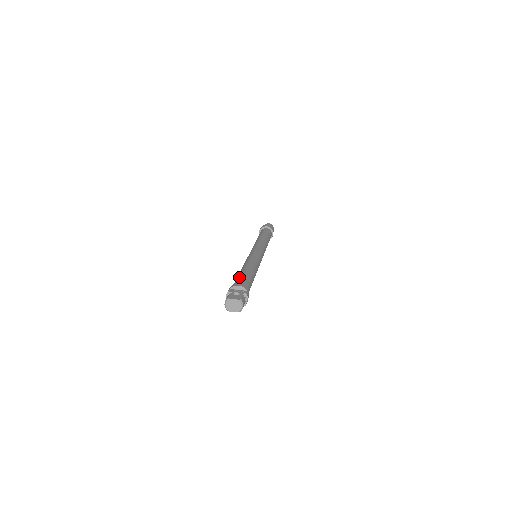
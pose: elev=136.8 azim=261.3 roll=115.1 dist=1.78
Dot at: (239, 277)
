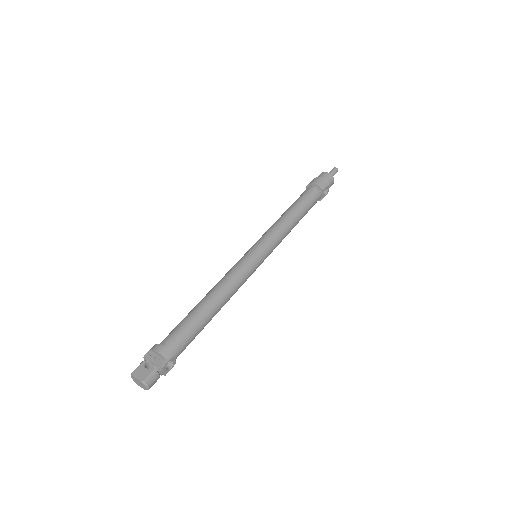
Dot at: (180, 323)
